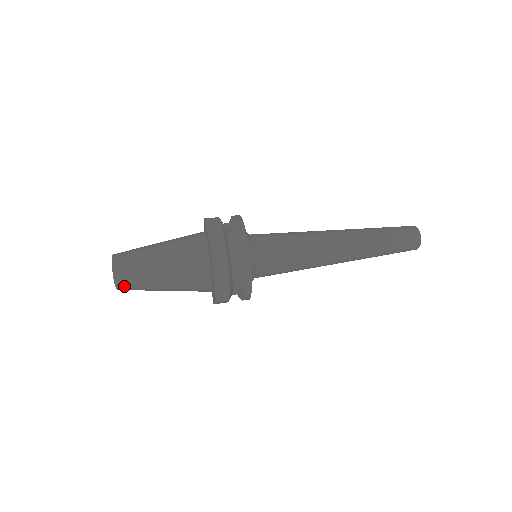
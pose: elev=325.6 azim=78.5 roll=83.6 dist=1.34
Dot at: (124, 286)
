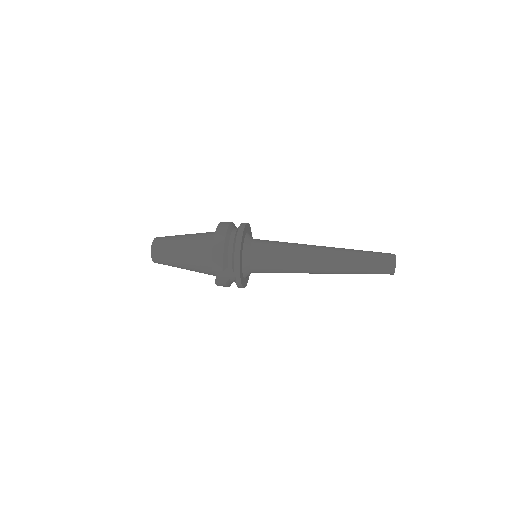
Dot at: (157, 245)
